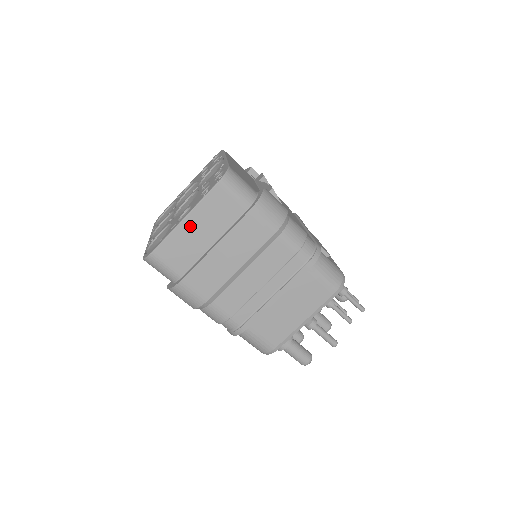
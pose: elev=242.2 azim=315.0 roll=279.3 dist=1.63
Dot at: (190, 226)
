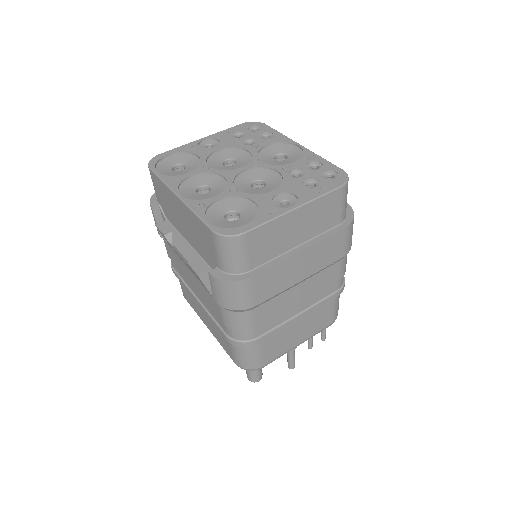
Dot at: (294, 219)
